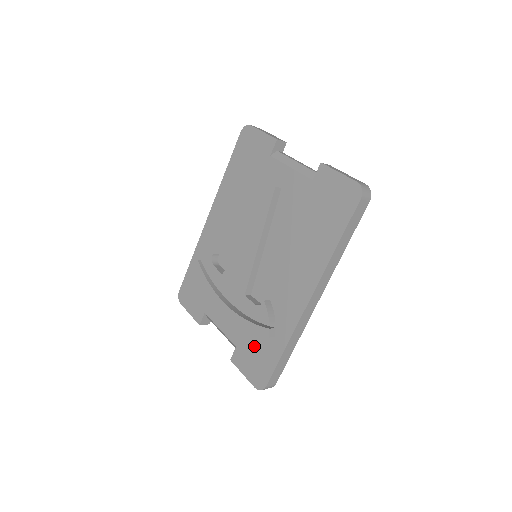
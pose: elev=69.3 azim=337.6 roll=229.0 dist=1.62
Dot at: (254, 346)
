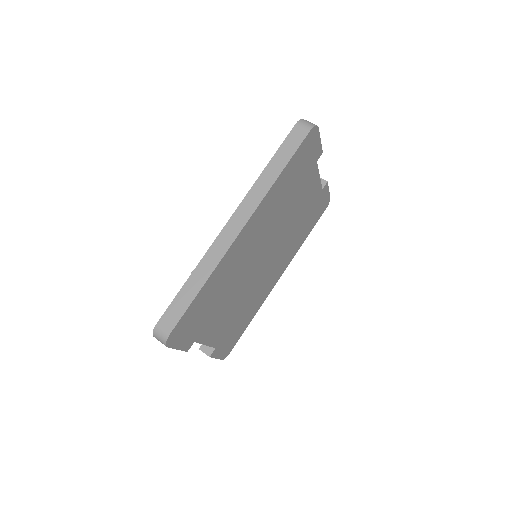
Dot at: occluded
